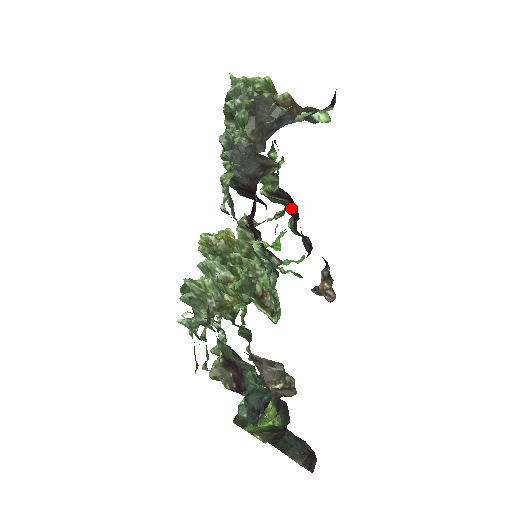
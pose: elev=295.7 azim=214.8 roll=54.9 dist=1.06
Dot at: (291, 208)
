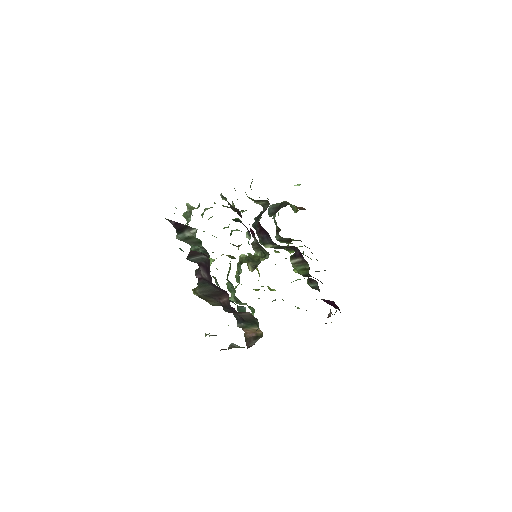
Dot at: occluded
